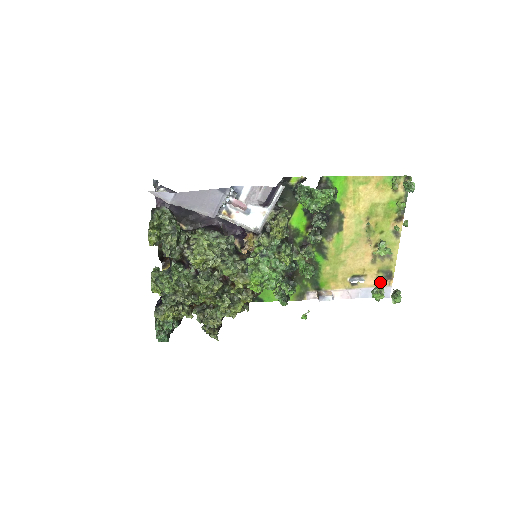
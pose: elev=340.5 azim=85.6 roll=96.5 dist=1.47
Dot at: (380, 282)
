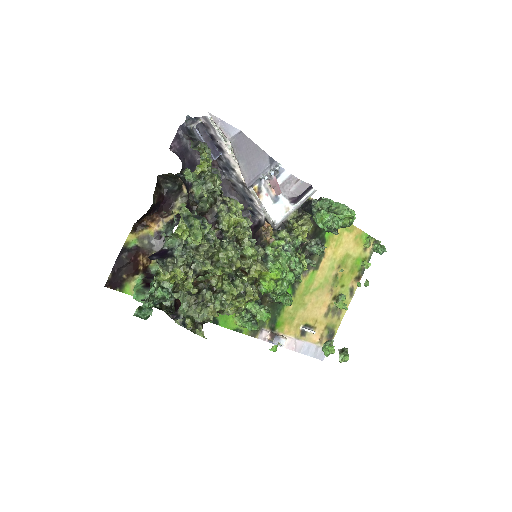
Dot at: (322, 340)
